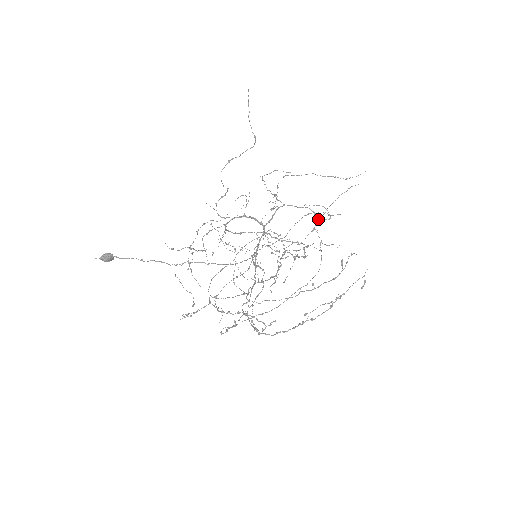
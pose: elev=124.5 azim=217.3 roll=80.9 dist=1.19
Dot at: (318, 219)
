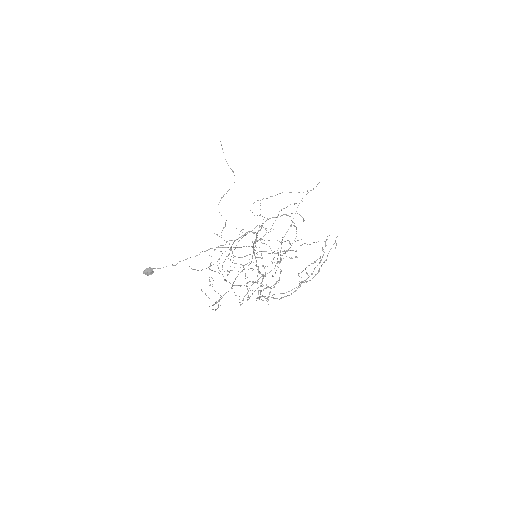
Dot at: (293, 218)
